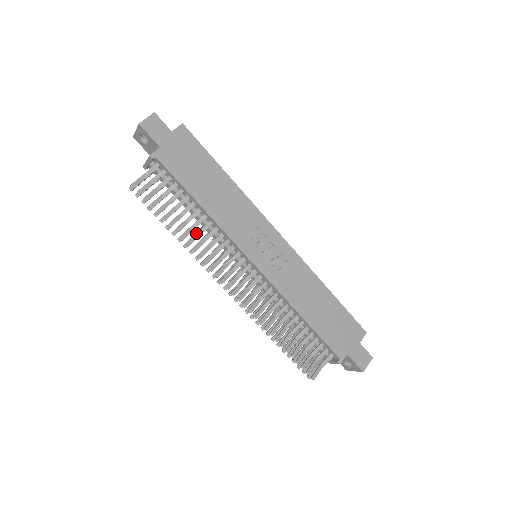
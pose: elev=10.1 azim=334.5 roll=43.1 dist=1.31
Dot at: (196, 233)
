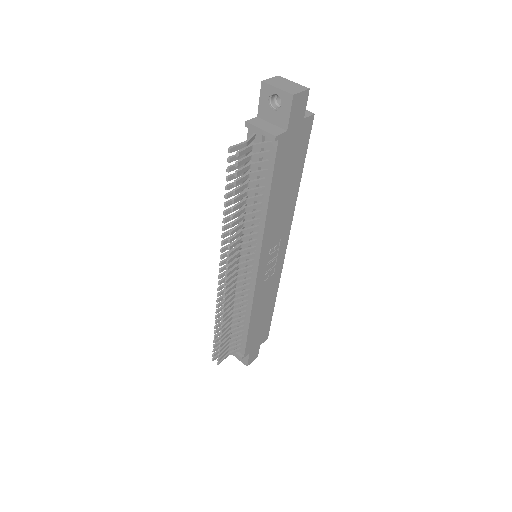
Dot at: (242, 224)
